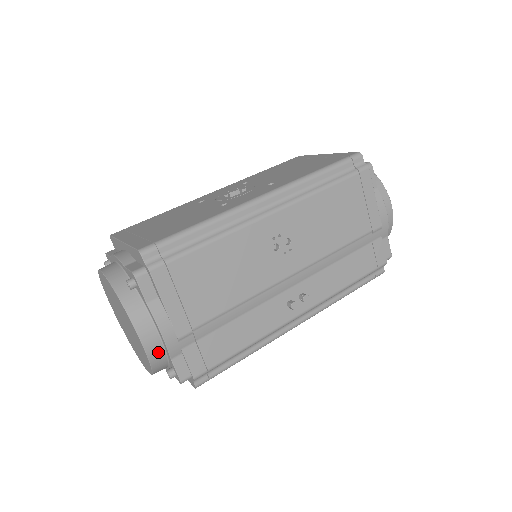
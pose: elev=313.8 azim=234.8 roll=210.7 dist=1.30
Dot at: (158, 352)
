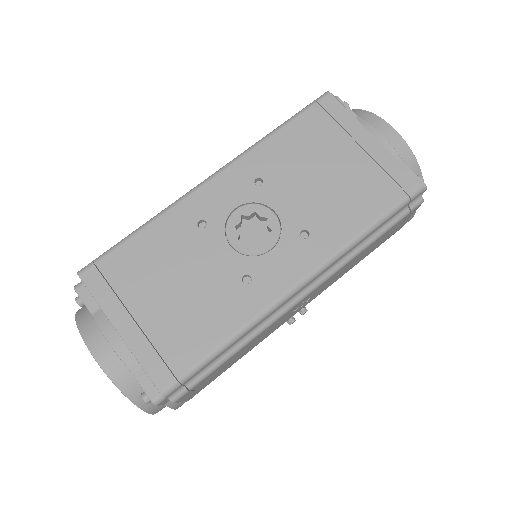
Dot at: occluded
